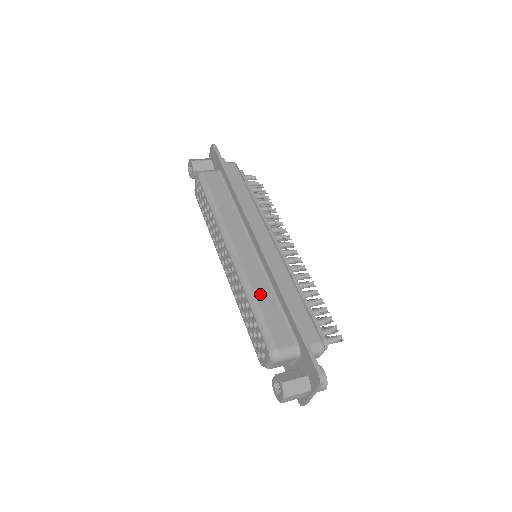
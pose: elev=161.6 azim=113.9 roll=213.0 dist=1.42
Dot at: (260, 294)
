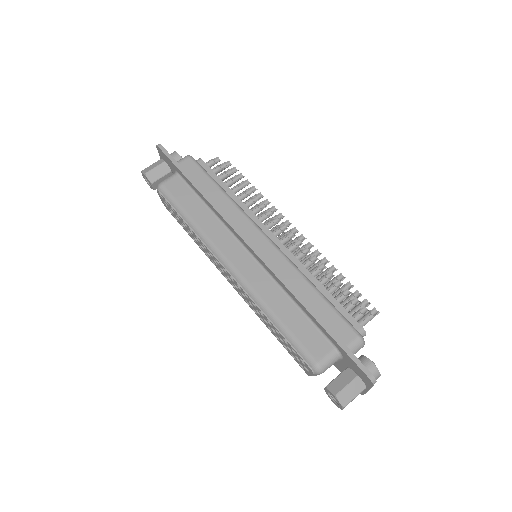
Dot at: (277, 307)
